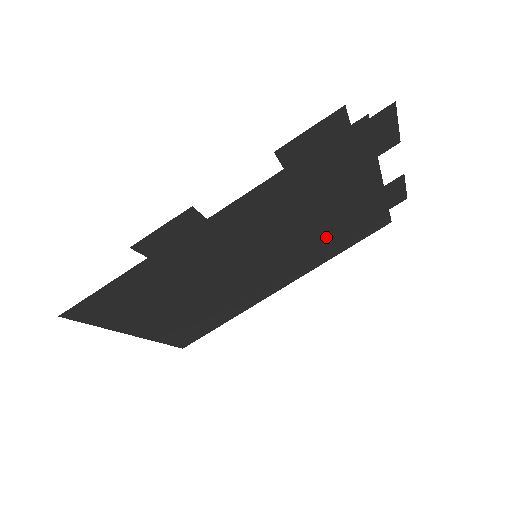
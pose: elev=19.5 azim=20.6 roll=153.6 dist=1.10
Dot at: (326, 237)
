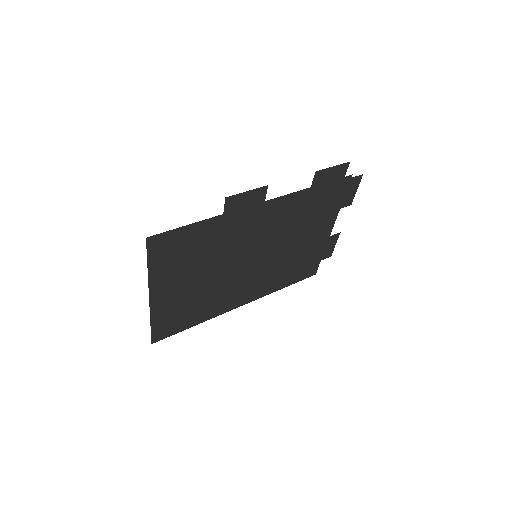
Dot at: (288, 264)
